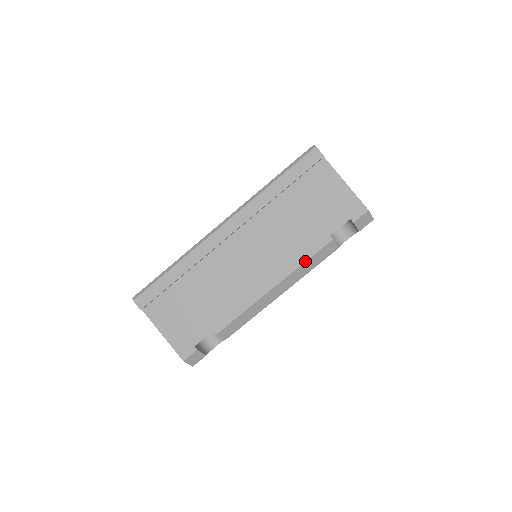
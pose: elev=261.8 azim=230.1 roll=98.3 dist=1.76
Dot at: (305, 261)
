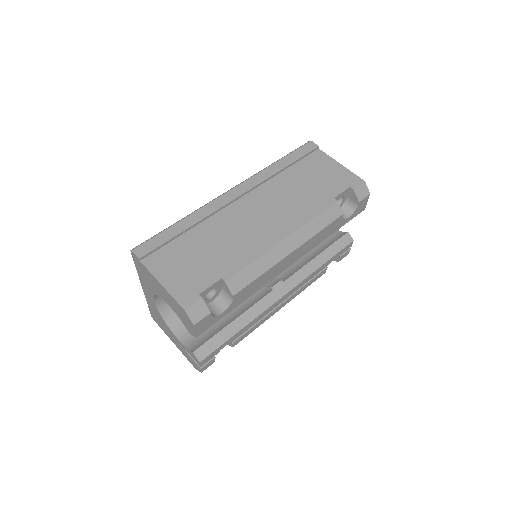
Dot at: (314, 217)
